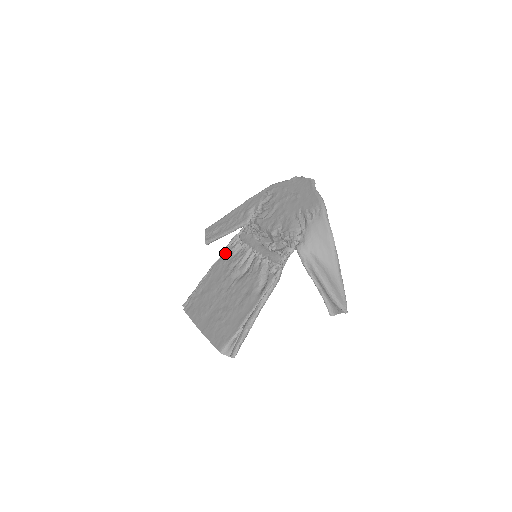
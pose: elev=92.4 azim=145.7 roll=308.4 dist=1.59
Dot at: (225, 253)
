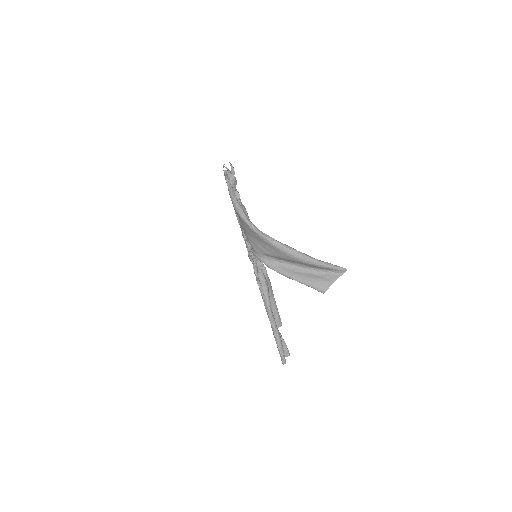
Dot at: occluded
